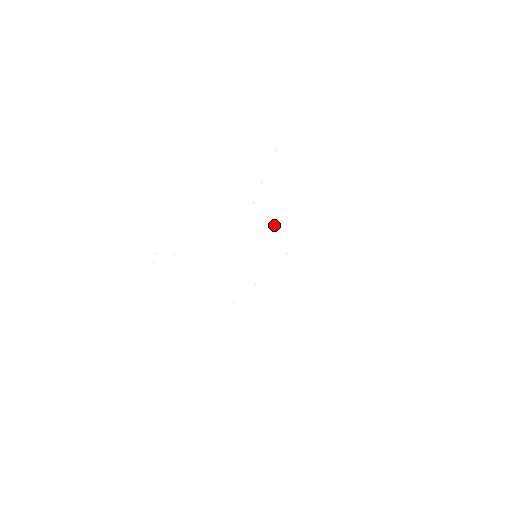
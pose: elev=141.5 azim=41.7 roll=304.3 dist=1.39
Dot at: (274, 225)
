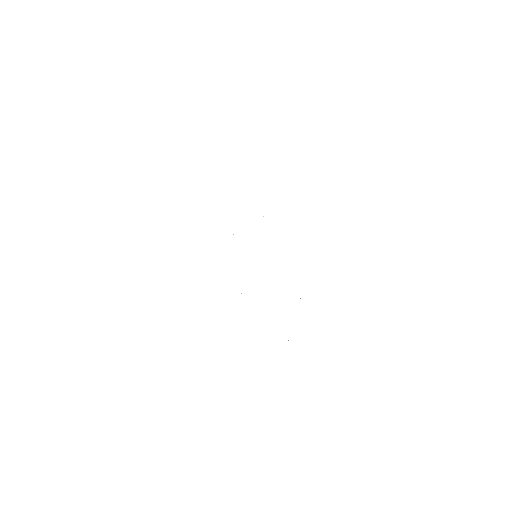
Dot at: occluded
